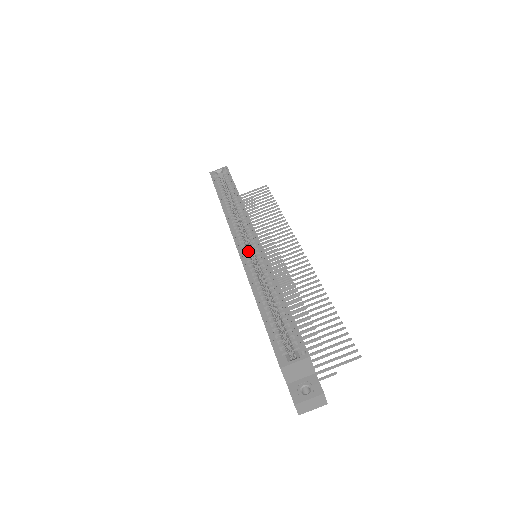
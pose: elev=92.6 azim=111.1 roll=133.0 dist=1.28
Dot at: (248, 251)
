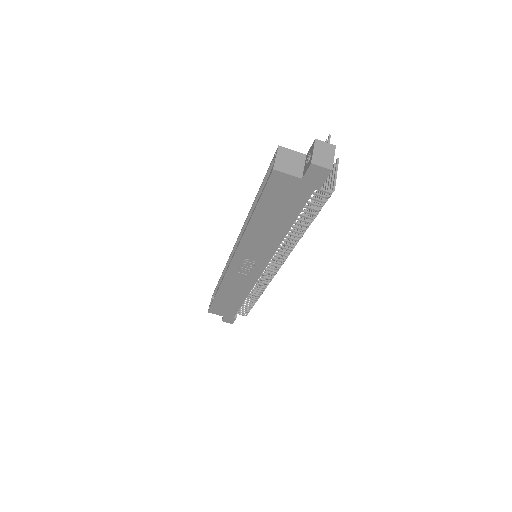
Dot at: occluded
